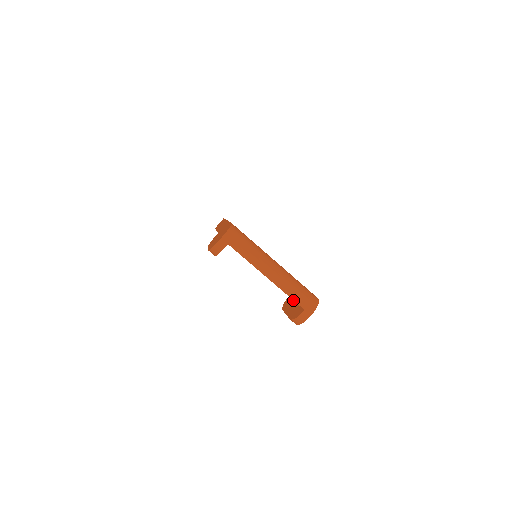
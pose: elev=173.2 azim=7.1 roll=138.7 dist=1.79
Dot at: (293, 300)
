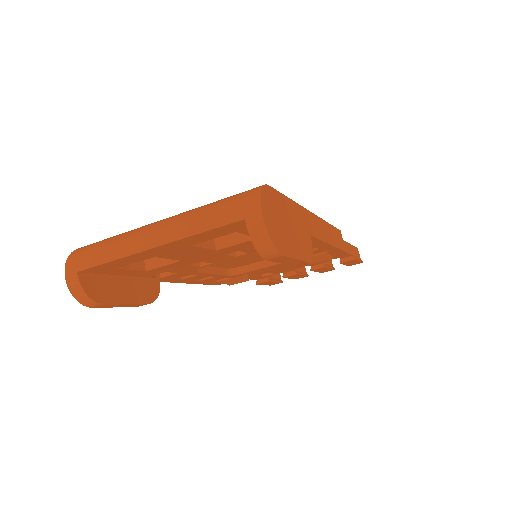
Dot at: occluded
